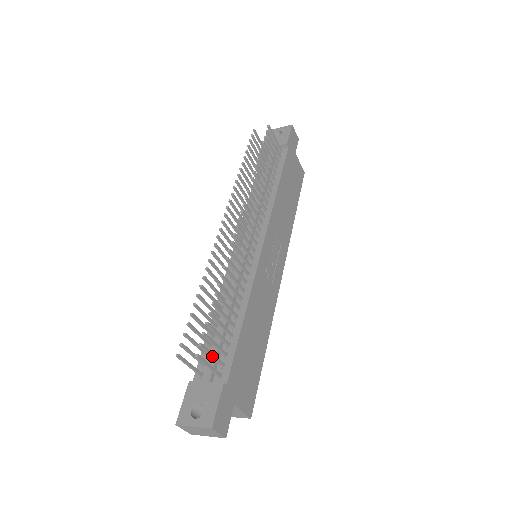
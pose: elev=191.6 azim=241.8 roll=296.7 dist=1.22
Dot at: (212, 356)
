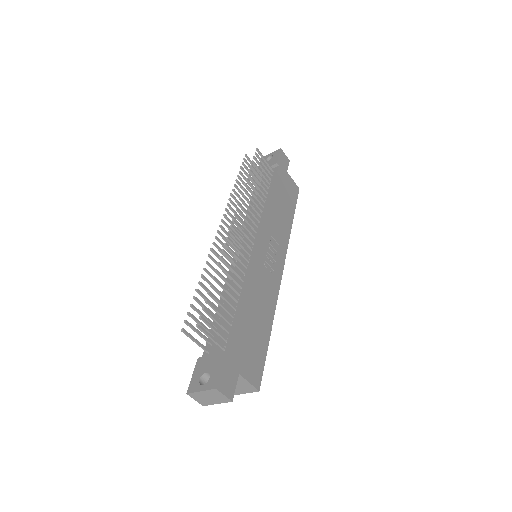
Dot at: (213, 329)
